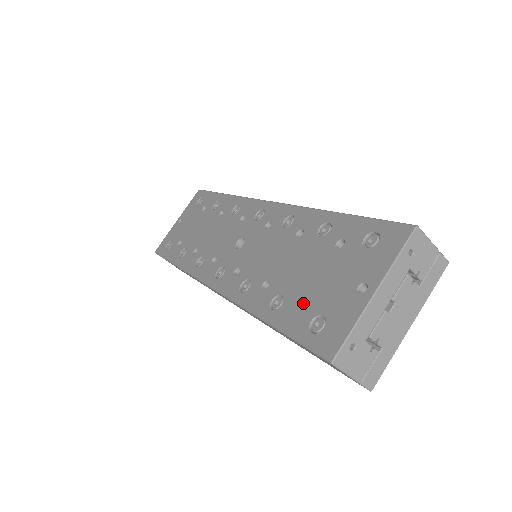
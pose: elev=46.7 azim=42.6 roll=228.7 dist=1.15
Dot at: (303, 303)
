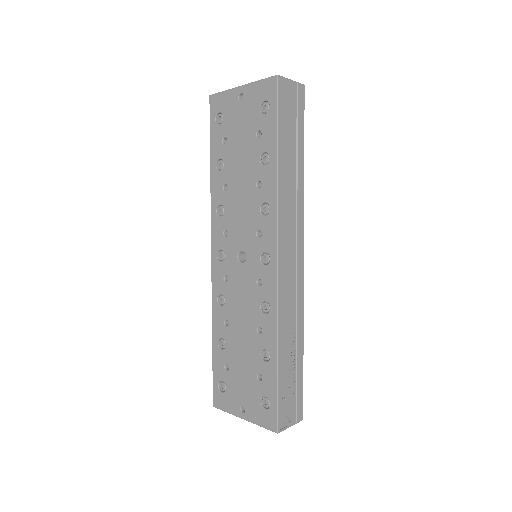
Dot at: (229, 364)
